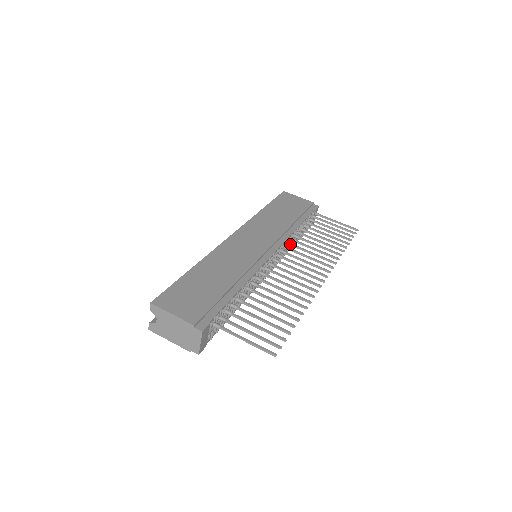
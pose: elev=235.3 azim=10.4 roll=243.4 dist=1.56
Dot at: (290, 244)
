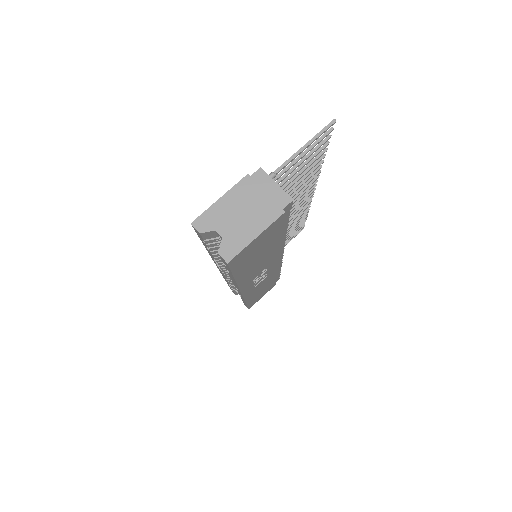
Dot at: occluded
